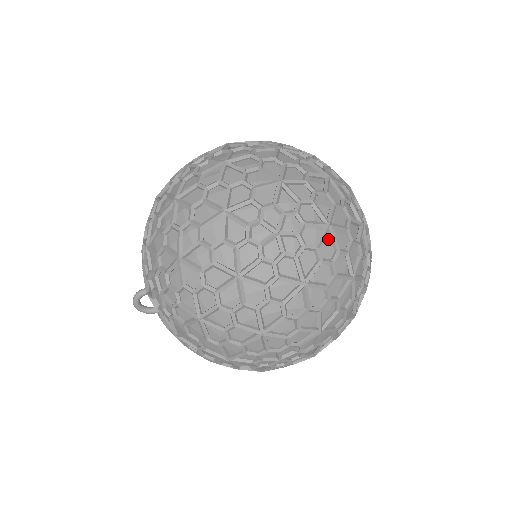
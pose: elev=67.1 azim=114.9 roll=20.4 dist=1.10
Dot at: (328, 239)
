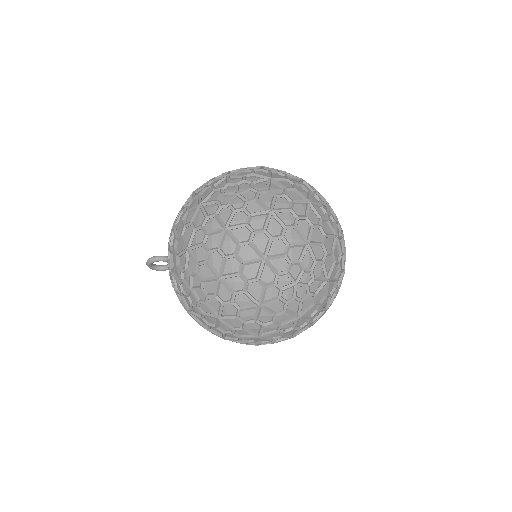
Dot at: (323, 288)
